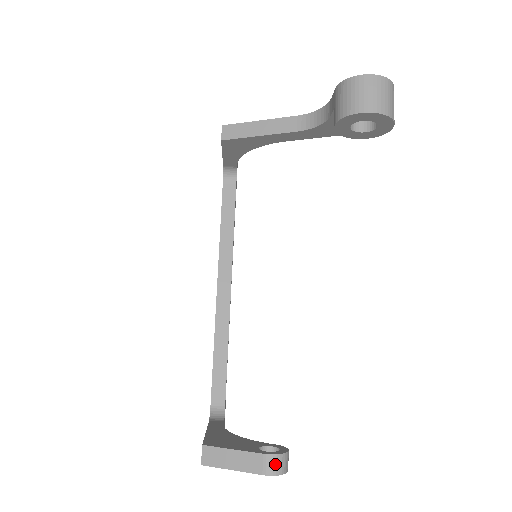
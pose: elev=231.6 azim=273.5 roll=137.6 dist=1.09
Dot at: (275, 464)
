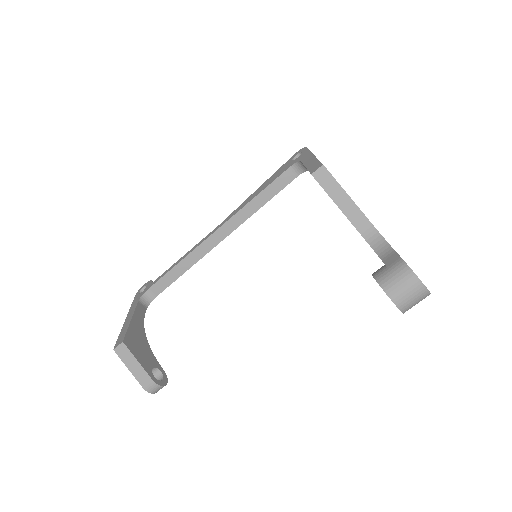
Dot at: (154, 388)
